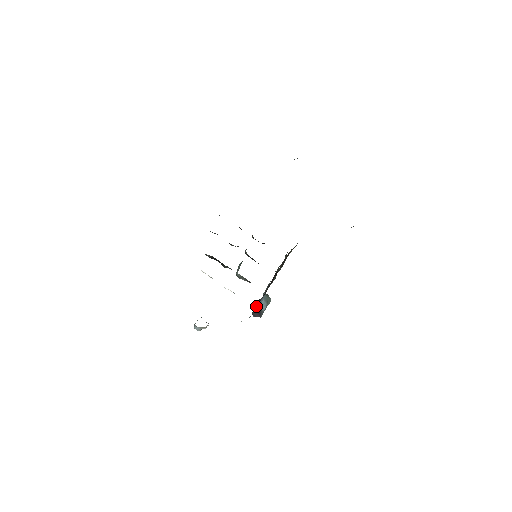
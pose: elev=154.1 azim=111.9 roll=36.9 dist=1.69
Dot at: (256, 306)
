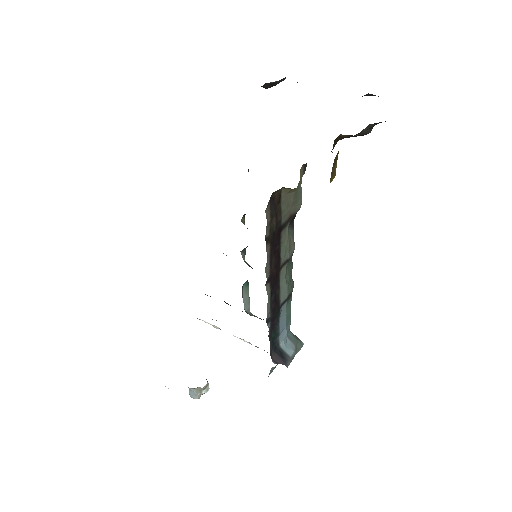
Dot at: (276, 346)
